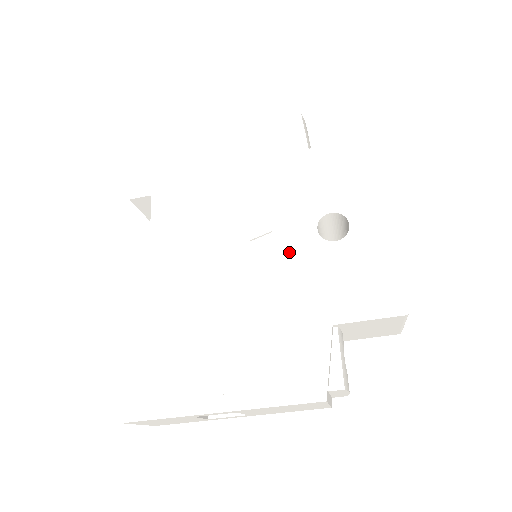
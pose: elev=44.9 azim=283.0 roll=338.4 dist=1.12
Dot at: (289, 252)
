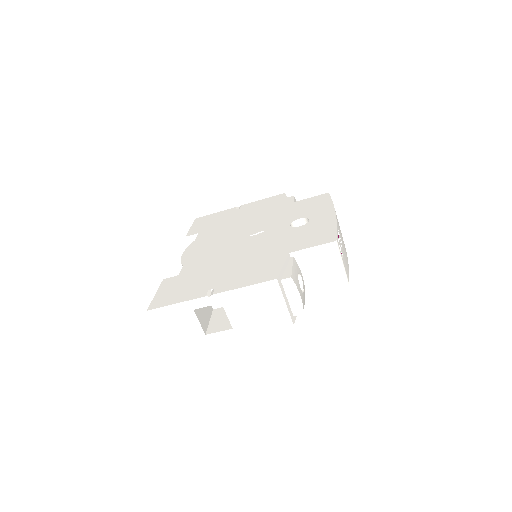
Dot at: (271, 235)
